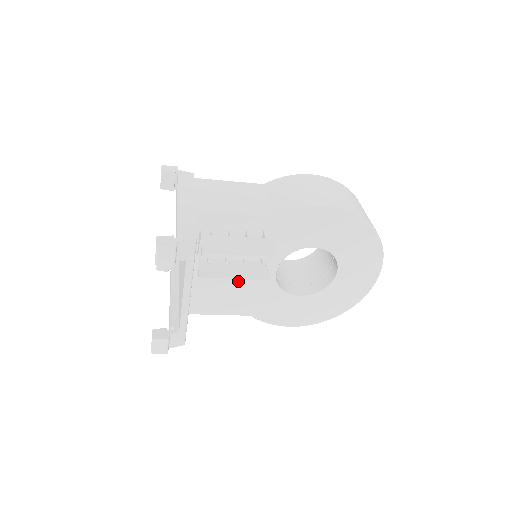
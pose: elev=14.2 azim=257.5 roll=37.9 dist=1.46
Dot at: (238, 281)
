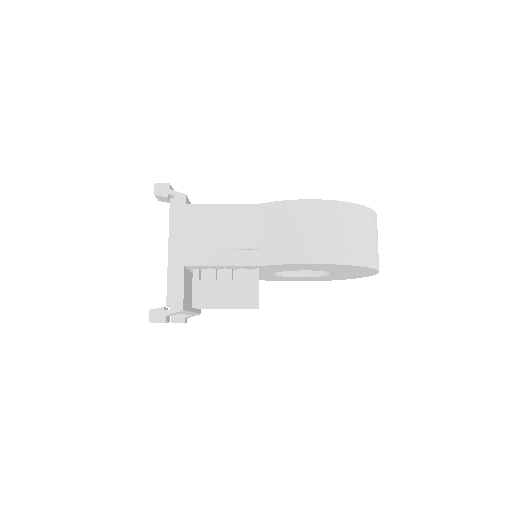
Dot at: occluded
